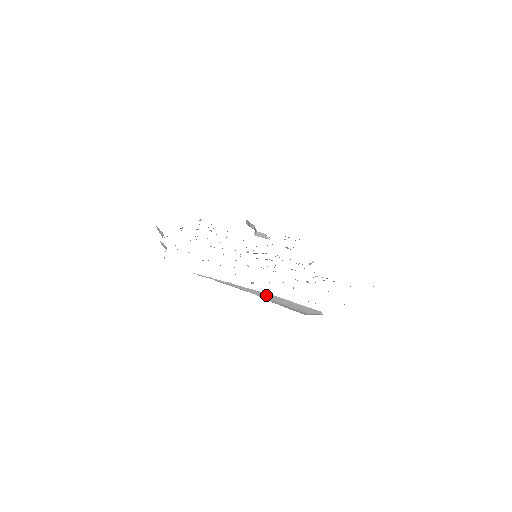
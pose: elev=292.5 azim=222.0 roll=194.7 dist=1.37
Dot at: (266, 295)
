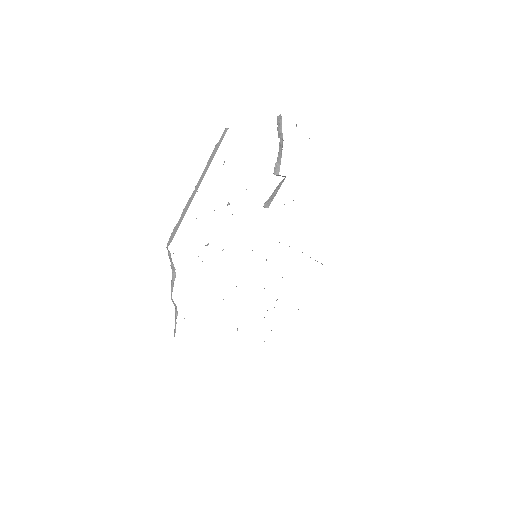
Dot at: occluded
